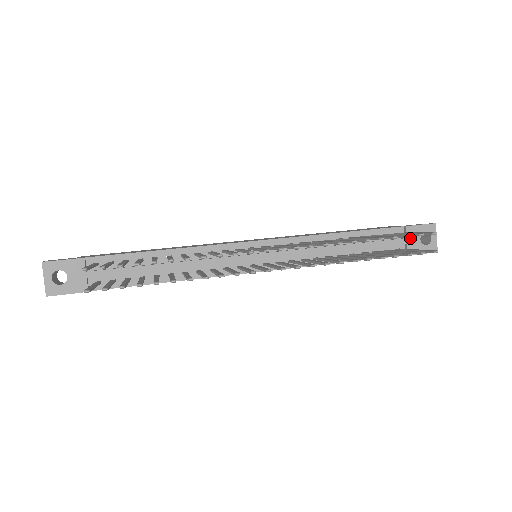
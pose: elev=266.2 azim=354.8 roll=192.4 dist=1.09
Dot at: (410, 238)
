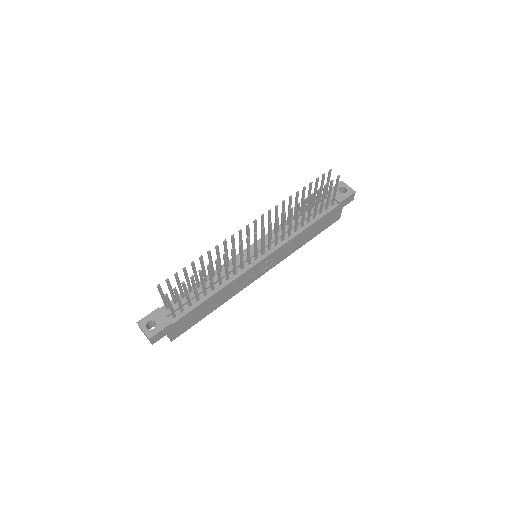
Dot at: occluded
